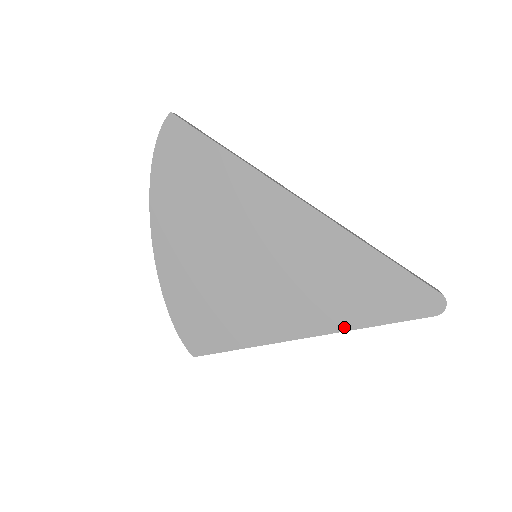
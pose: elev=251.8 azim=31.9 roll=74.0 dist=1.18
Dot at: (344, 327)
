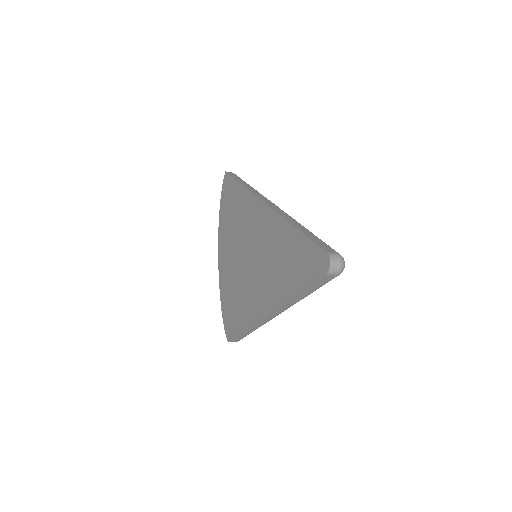
Dot at: (282, 301)
